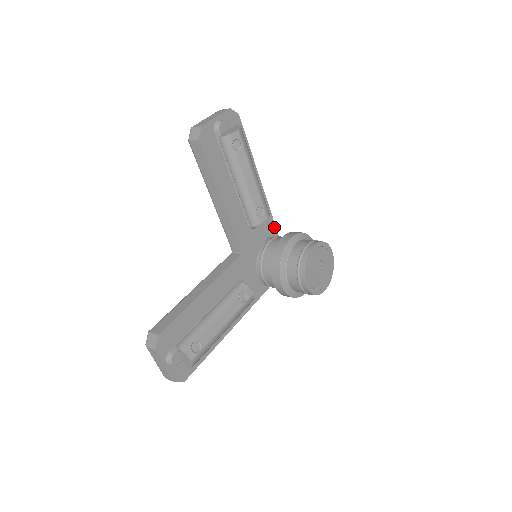
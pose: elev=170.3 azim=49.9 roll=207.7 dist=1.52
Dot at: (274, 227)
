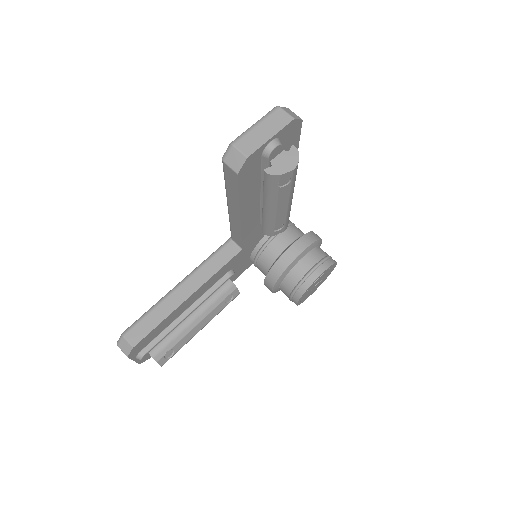
Dot at: occluded
